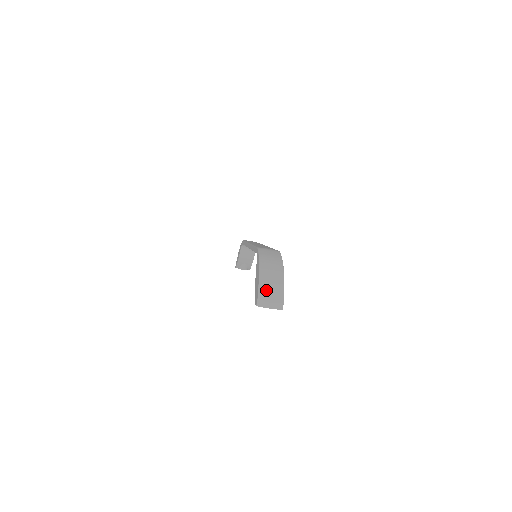
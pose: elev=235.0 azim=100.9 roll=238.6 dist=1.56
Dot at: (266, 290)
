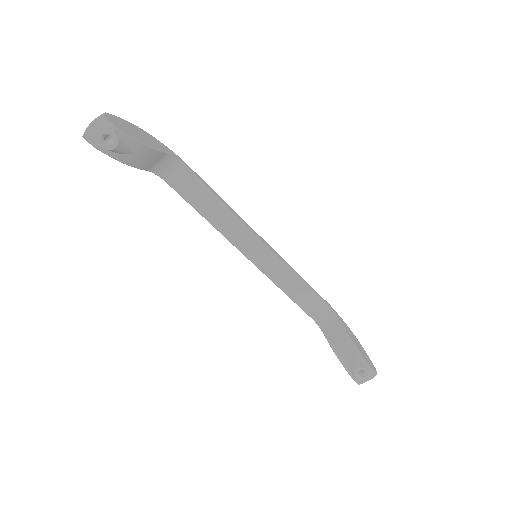
Dot at: occluded
